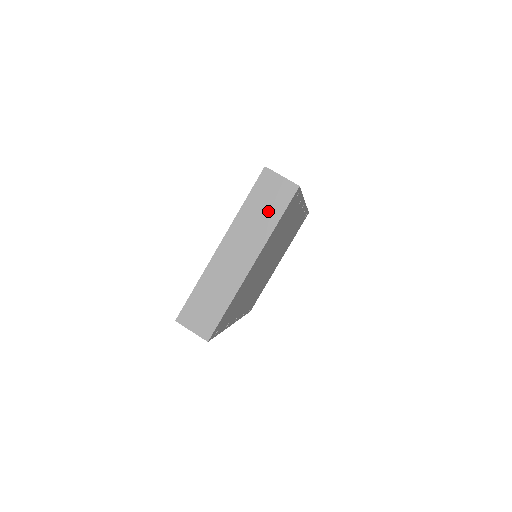
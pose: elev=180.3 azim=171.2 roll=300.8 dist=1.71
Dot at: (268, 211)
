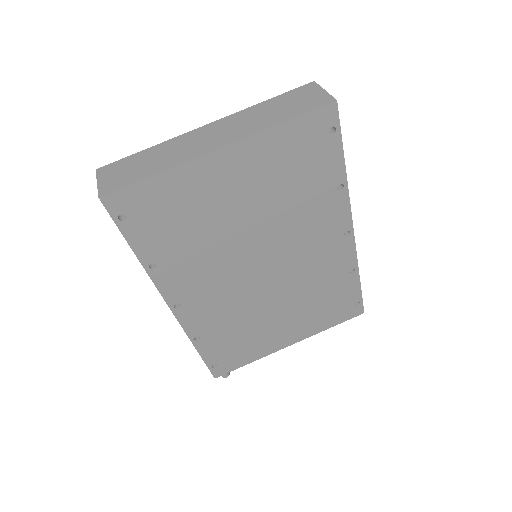
Dot at: (283, 111)
